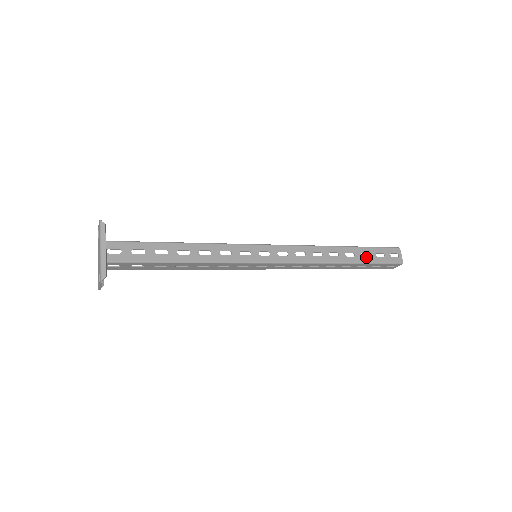
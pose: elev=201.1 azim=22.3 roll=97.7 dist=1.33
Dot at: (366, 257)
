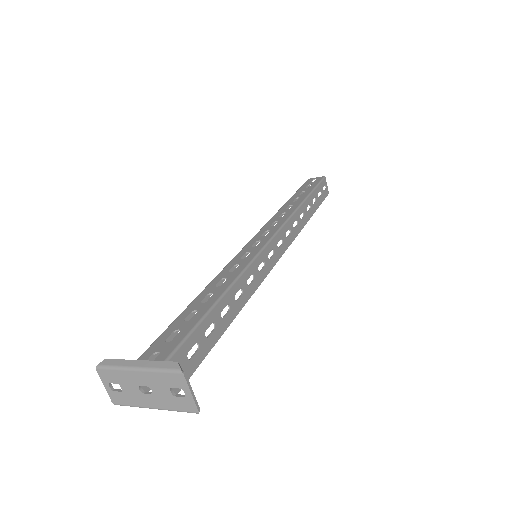
Dot at: (305, 192)
